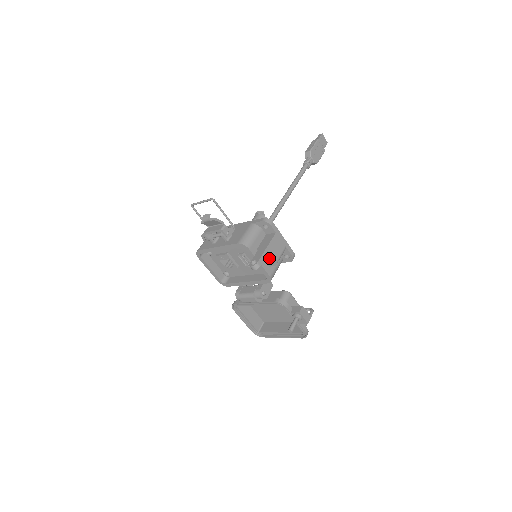
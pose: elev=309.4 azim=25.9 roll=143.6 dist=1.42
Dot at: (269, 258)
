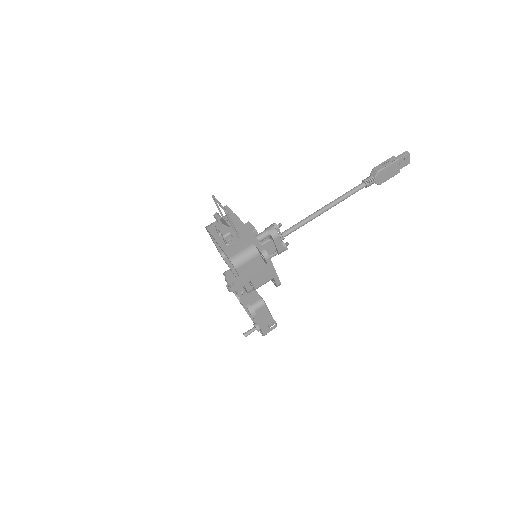
Dot at: (251, 283)
